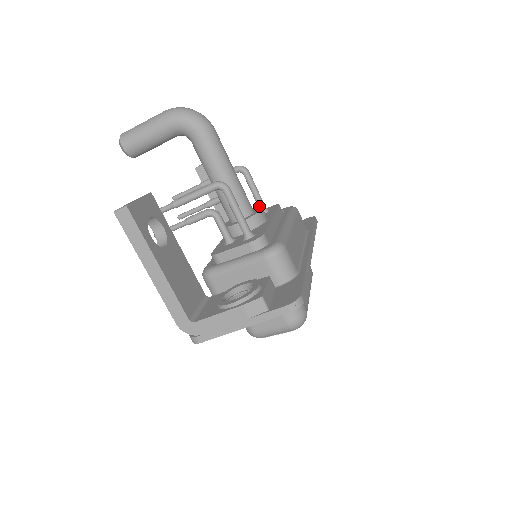
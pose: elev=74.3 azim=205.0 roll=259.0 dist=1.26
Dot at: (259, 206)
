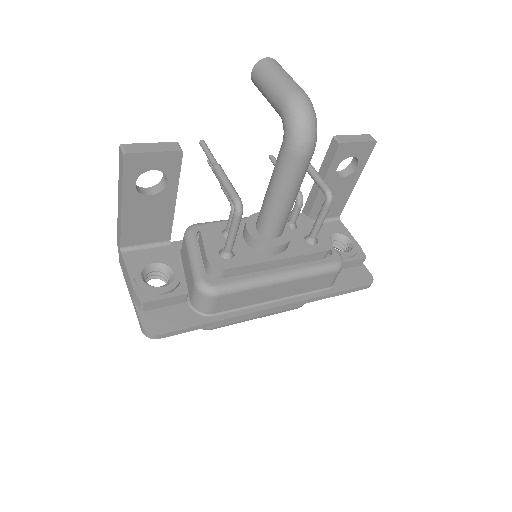
Dot at: (311, 232)
